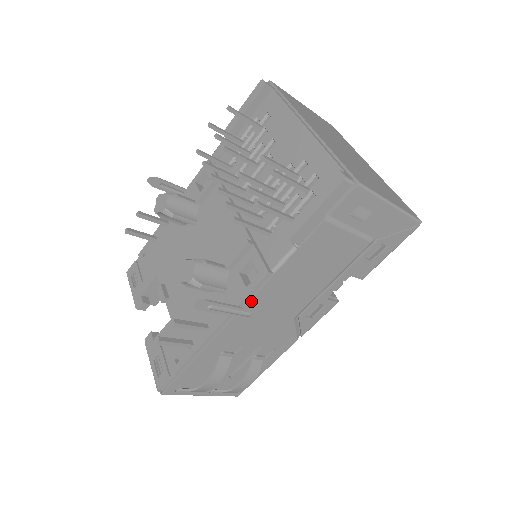
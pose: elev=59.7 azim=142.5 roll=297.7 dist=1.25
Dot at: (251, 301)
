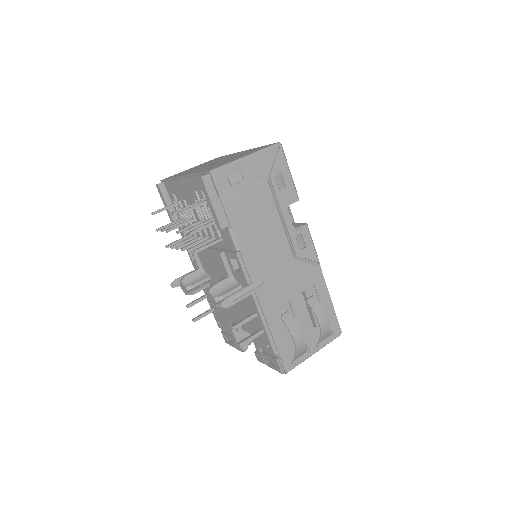
Dot at: (251, 275)
